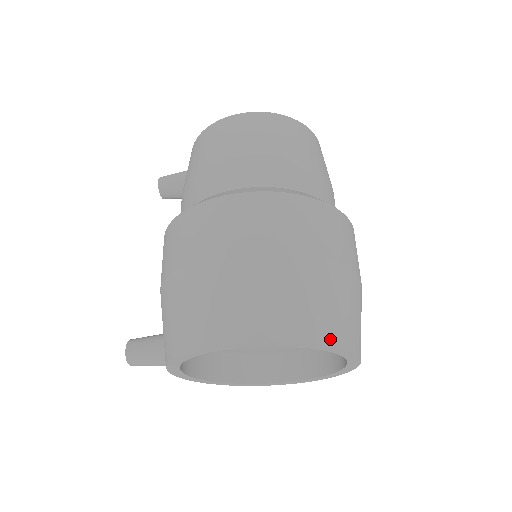
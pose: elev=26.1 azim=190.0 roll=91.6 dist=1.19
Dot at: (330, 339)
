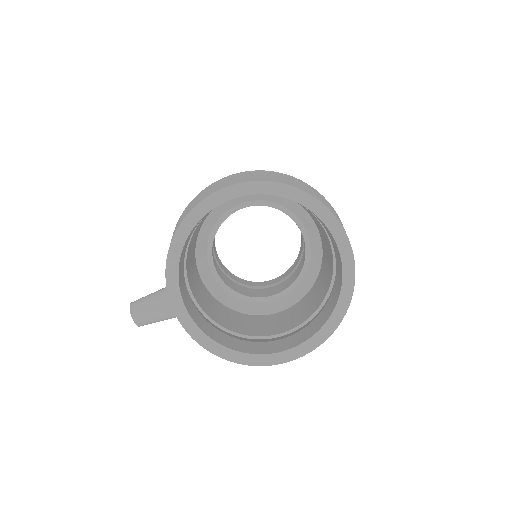
Dot at: (303, 190)
